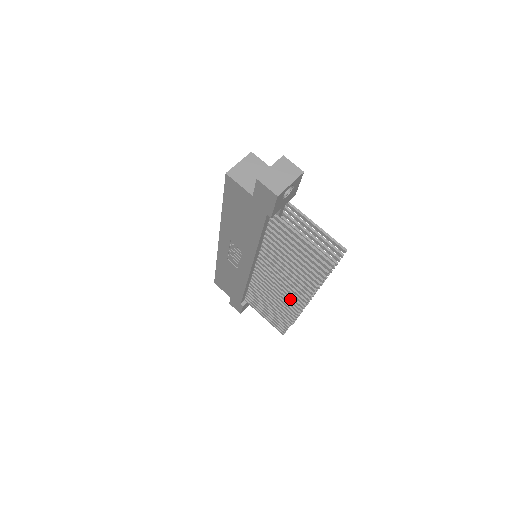
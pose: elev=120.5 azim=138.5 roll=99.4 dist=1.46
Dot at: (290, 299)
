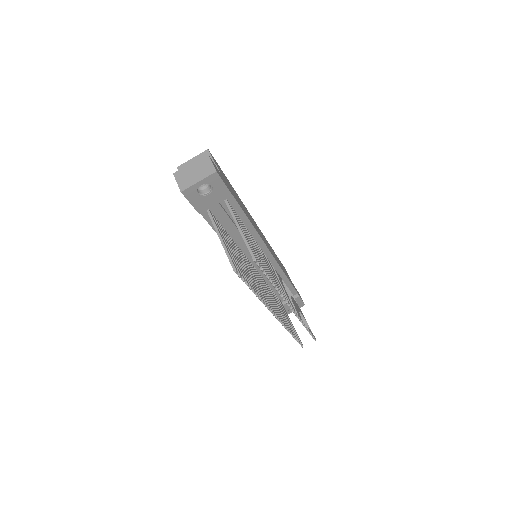
Dot at: occluded
